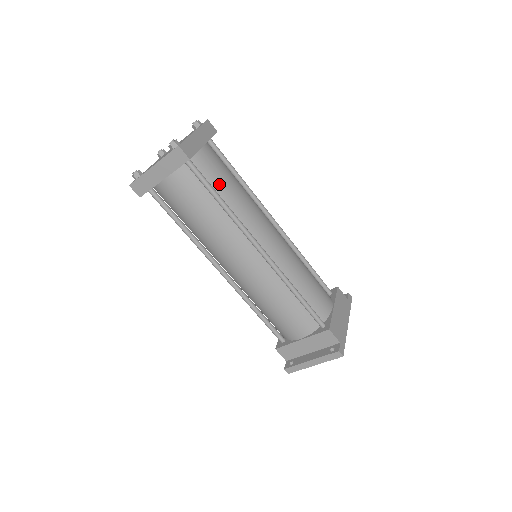
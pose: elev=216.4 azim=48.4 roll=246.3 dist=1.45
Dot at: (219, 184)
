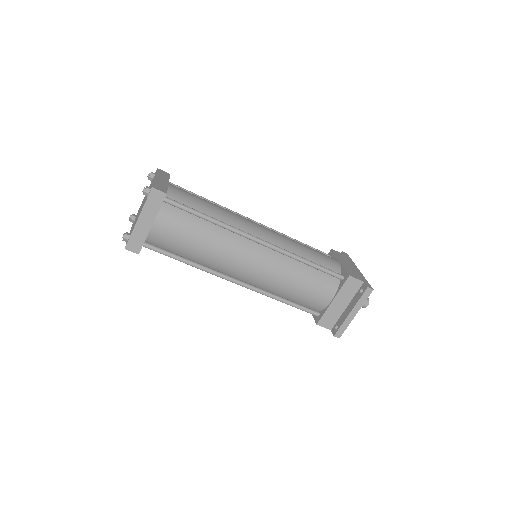
Dot at: (198, 206)
